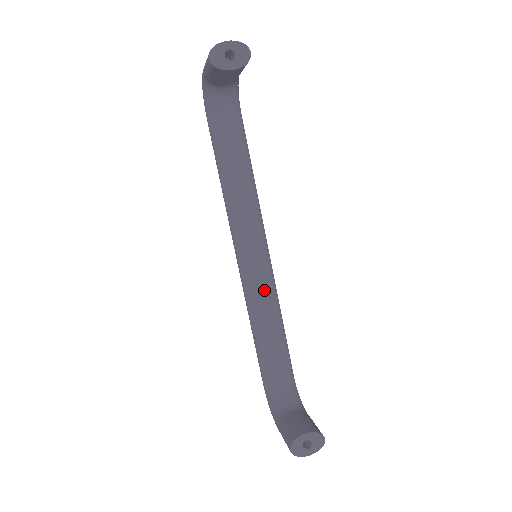
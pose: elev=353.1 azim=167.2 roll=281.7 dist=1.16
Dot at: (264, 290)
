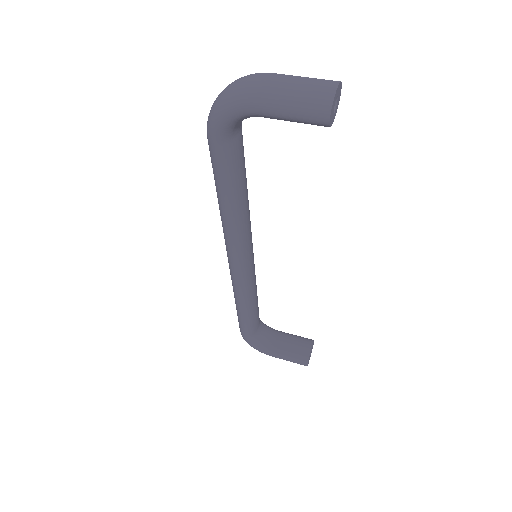
Dot at: (254, 276)
